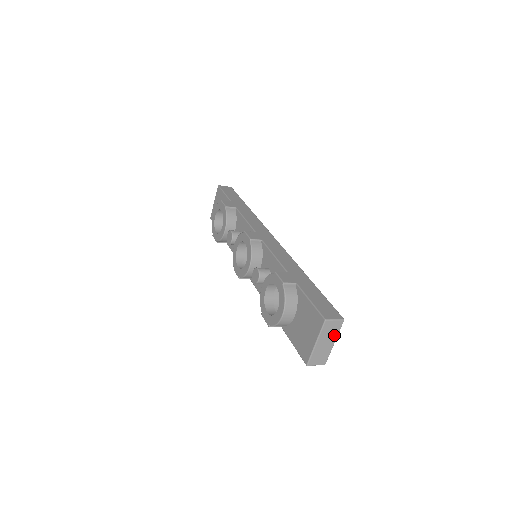
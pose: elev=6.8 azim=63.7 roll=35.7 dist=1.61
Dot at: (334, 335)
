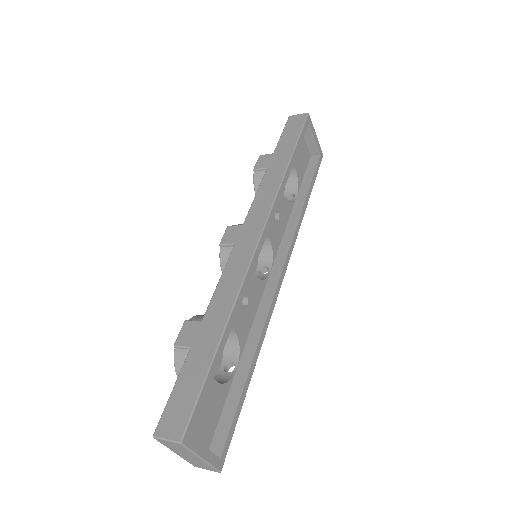
Dot at: (189, 452)
